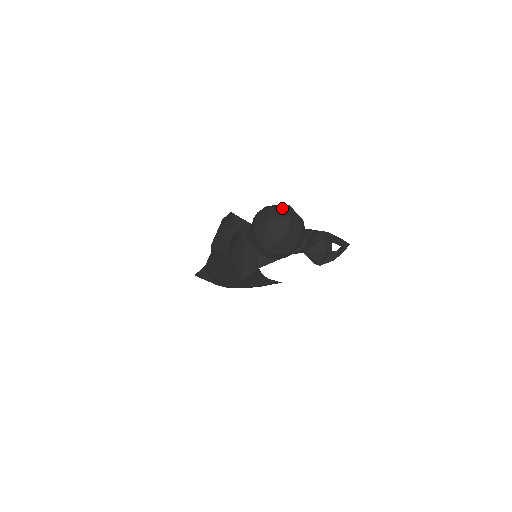
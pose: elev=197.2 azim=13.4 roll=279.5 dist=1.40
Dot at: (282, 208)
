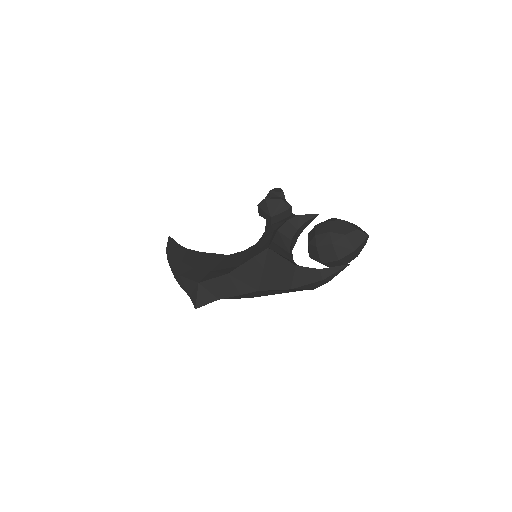
Dot at: (357, 231)
